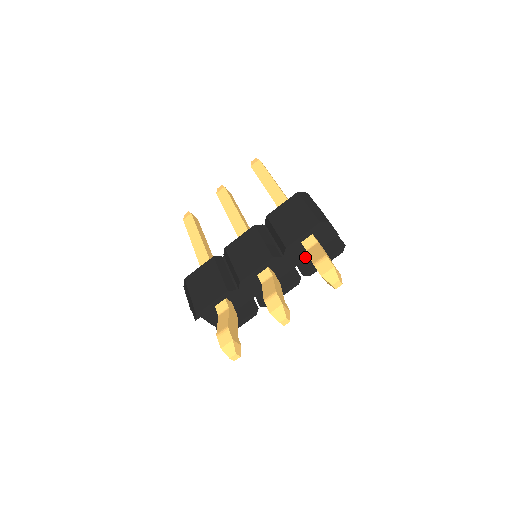
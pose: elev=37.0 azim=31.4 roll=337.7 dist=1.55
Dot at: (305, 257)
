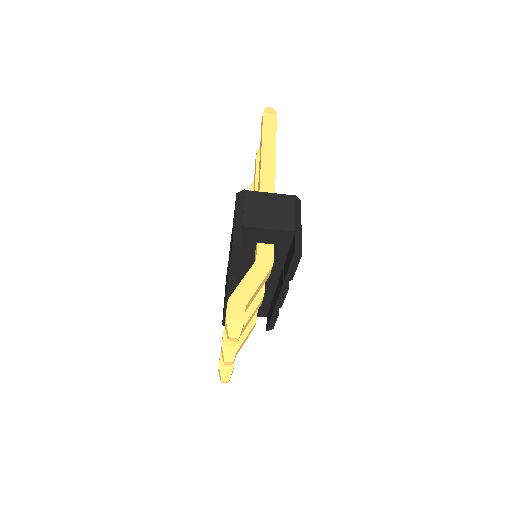
Dot at: (283, 258)
